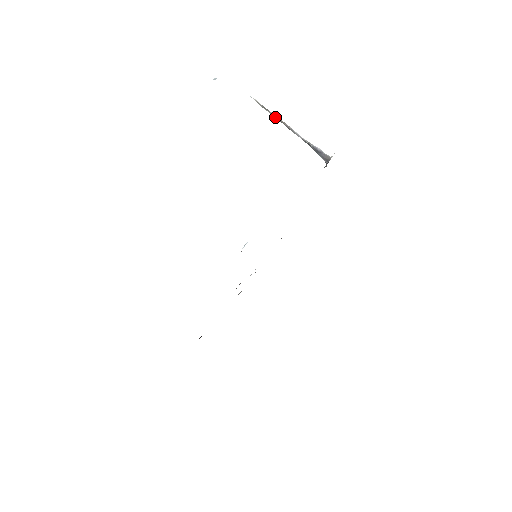
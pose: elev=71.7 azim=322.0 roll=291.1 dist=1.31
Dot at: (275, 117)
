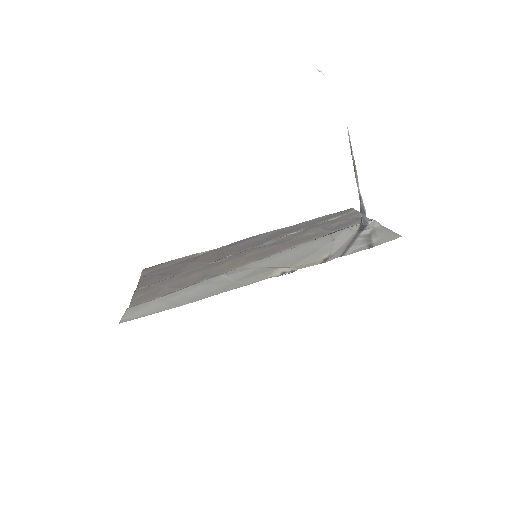
Dot at: (353, 158)
